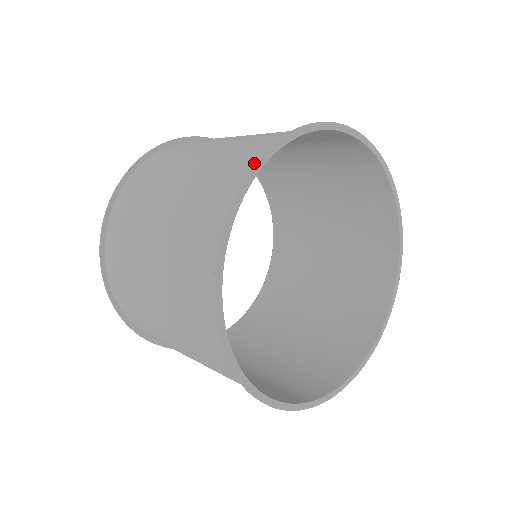
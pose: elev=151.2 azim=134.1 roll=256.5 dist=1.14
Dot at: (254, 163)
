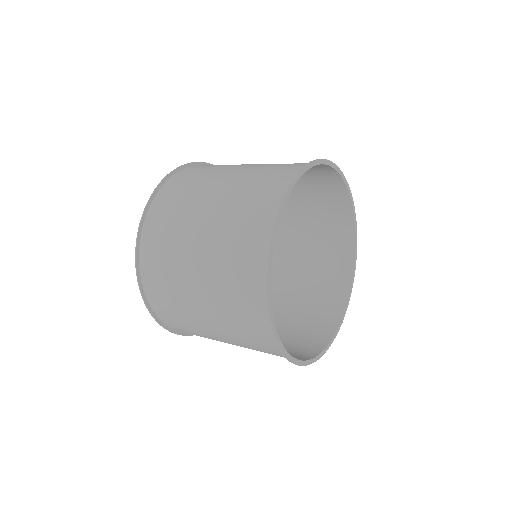
Dot at: (263, 307)
